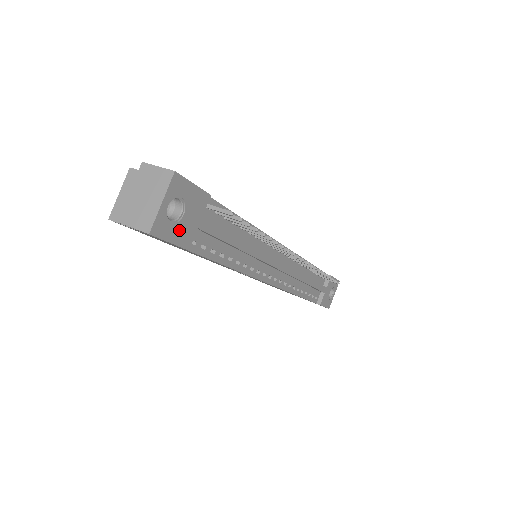
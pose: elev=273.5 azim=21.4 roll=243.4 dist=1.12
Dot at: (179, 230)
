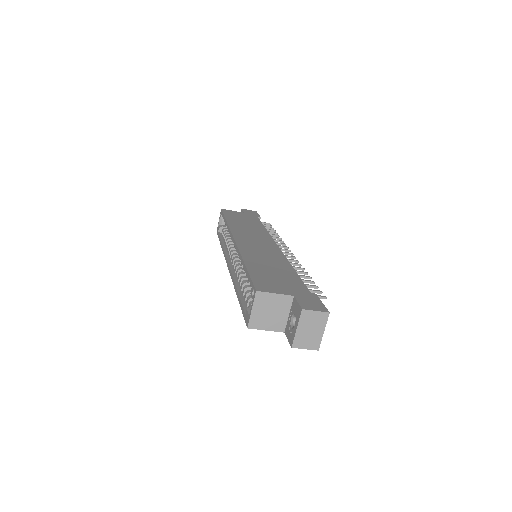
Dot at: occluded
